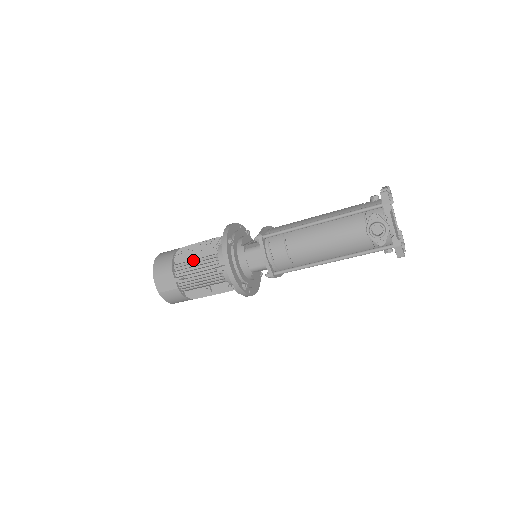
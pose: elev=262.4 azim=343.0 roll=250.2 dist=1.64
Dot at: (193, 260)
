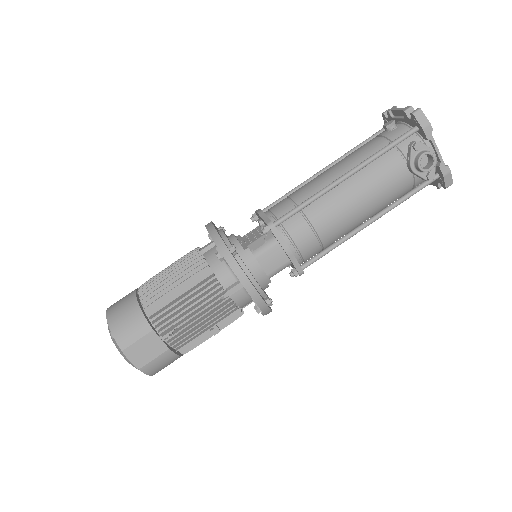
Dot at: (181, 298)
